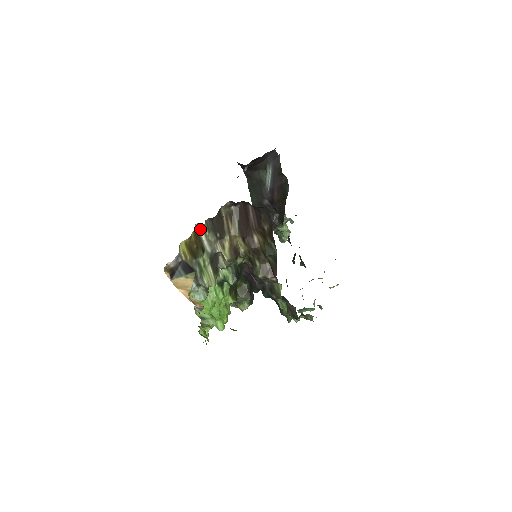
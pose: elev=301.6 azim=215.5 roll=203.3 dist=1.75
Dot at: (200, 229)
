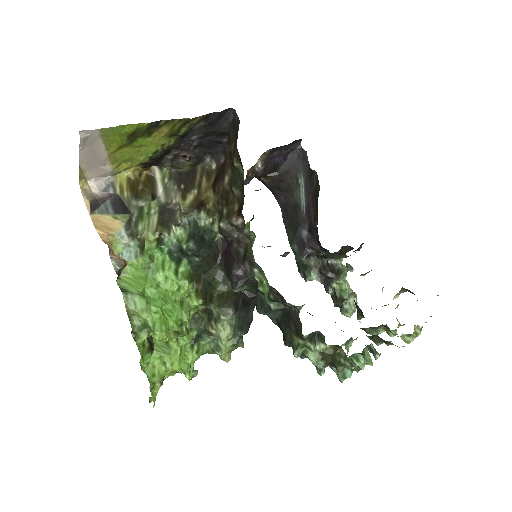
Dot at: (158, 175)
